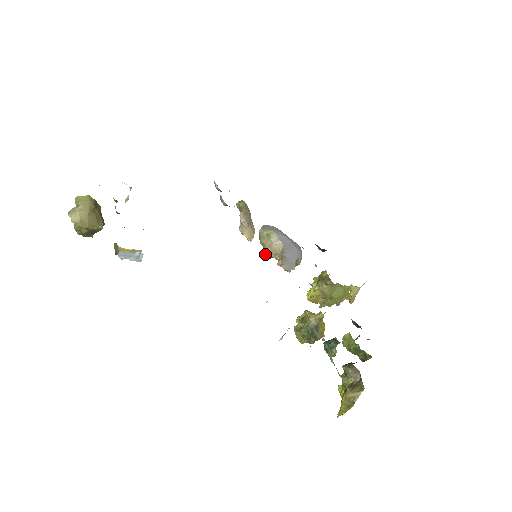
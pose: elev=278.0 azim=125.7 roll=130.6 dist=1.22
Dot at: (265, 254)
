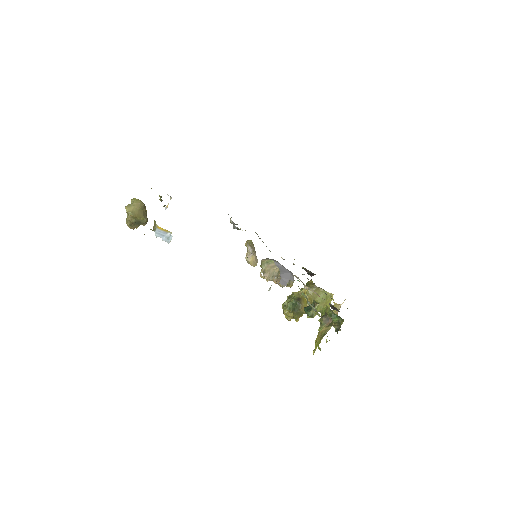
Dot at: (264, 277)
